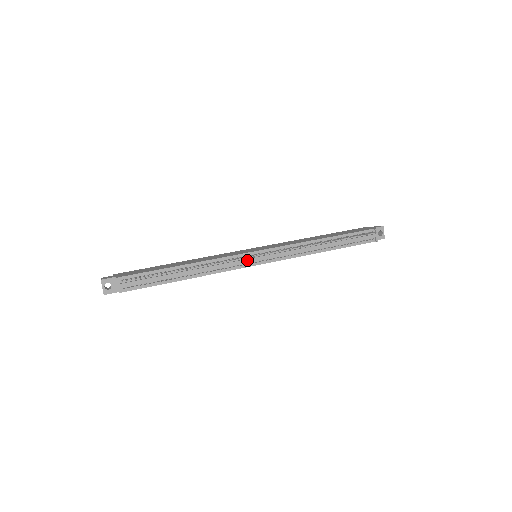
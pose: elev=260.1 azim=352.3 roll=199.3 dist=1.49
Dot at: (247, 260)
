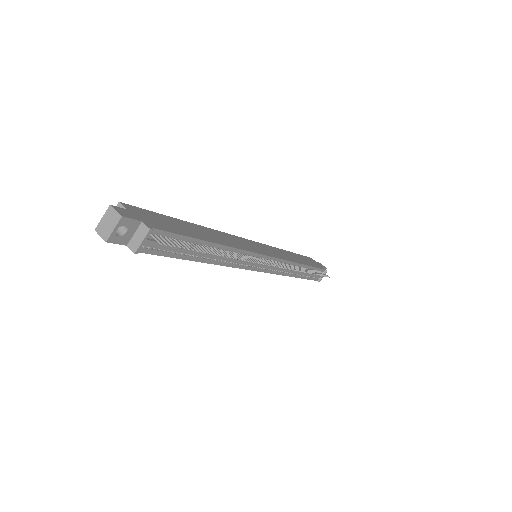
Dot at: occluded
